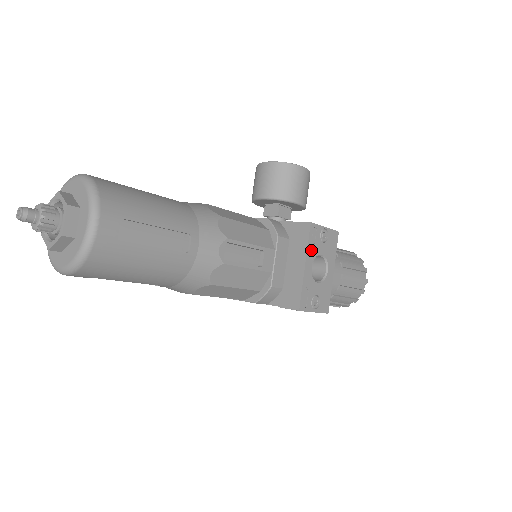
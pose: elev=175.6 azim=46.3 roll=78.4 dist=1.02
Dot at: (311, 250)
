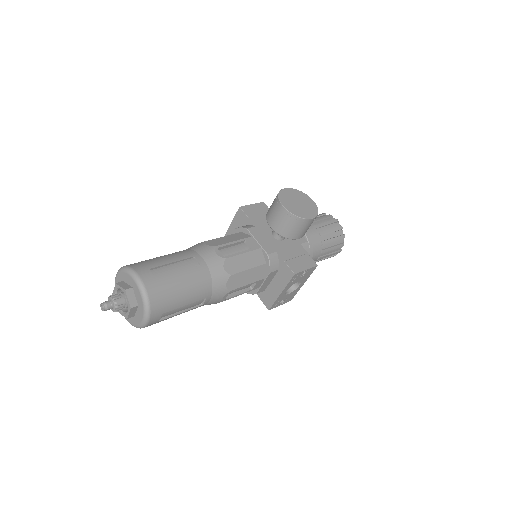
Dot at: (289, 285)
